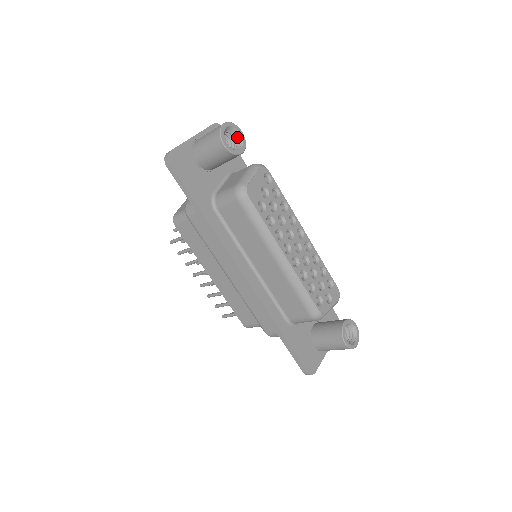
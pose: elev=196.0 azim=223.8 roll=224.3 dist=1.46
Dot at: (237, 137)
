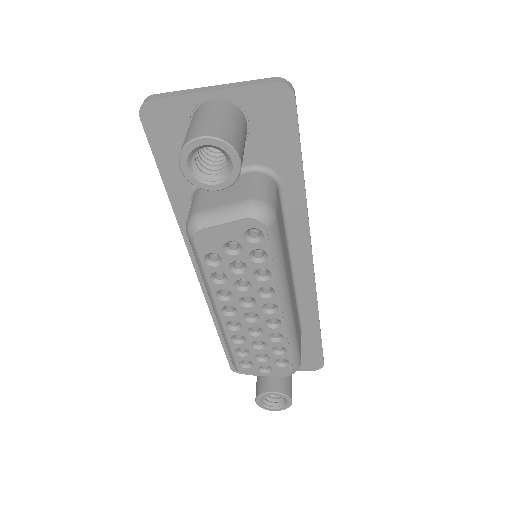
Dot at: (227, 162)
